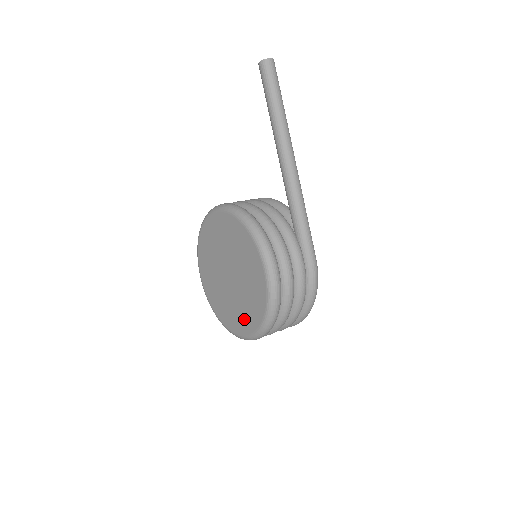
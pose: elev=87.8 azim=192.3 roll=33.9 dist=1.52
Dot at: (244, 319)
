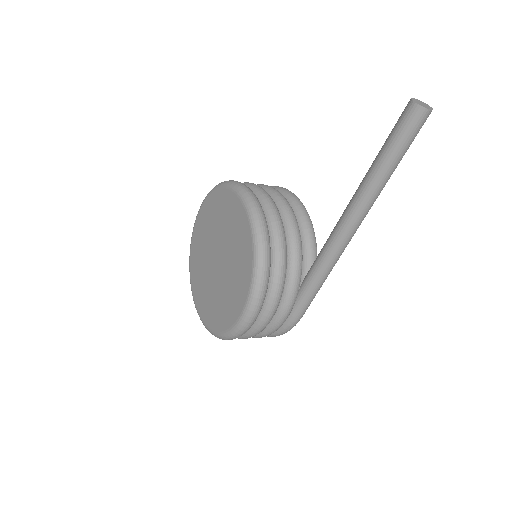
Dot at: (205, 304)
